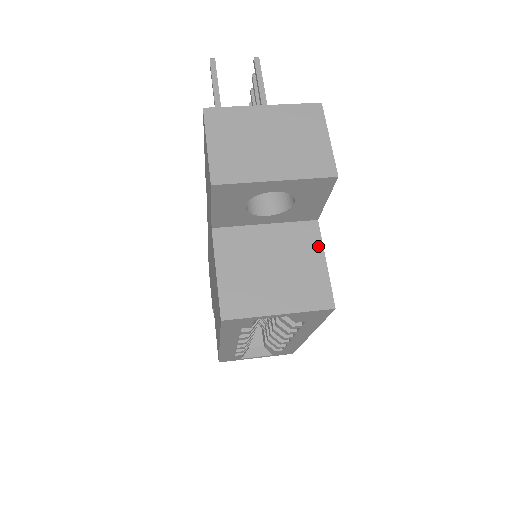
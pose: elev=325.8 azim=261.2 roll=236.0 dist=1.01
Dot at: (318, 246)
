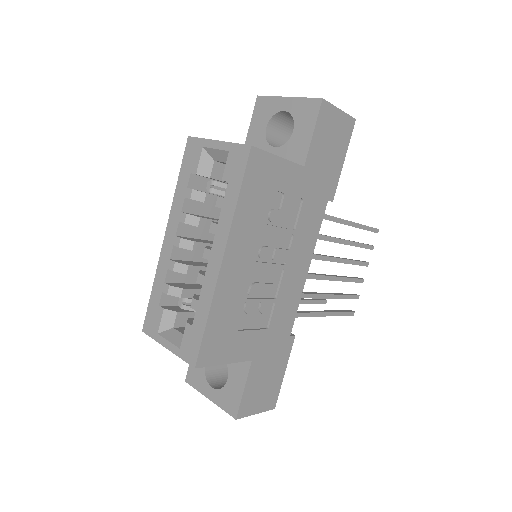
Dot at: (286, 160)
